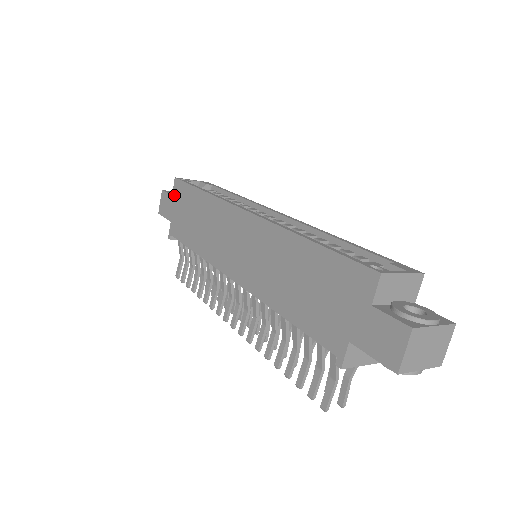
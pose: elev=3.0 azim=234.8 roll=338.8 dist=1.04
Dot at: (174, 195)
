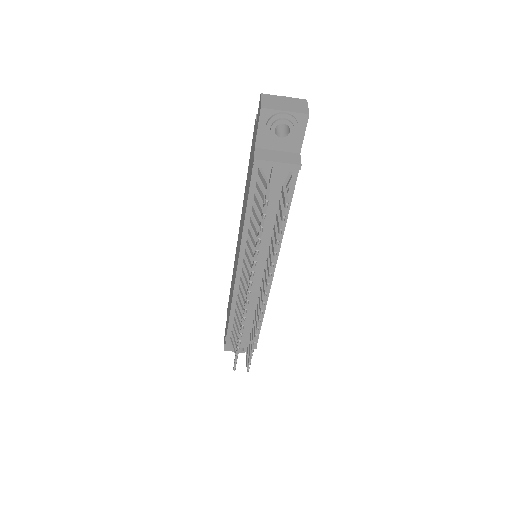
Dot at: occluded
